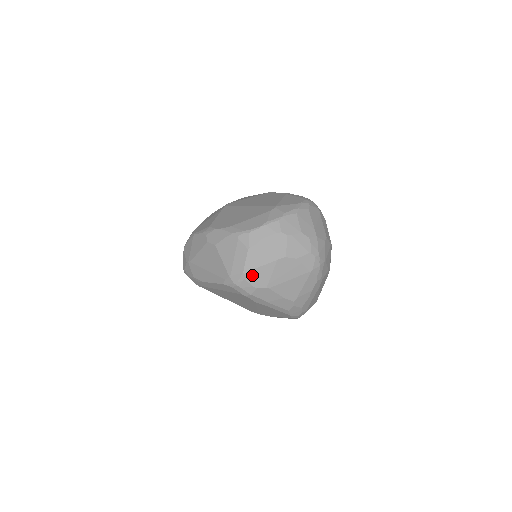
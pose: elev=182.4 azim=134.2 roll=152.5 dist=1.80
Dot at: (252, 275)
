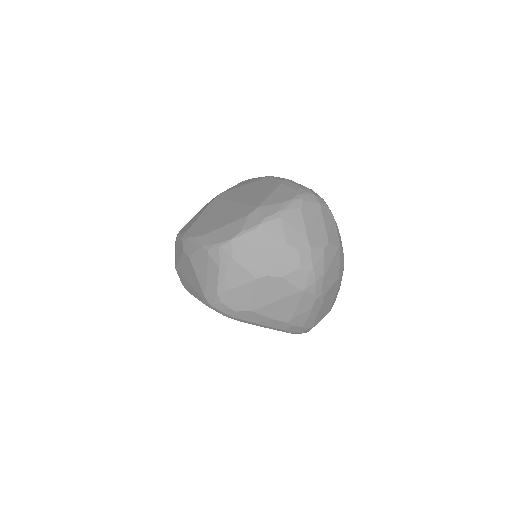
Dot at: (228, 297)
